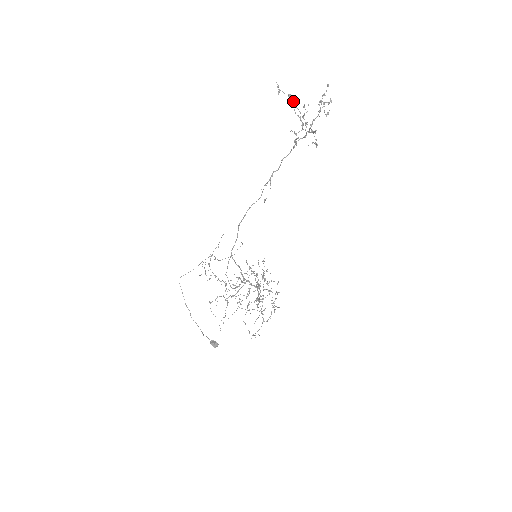
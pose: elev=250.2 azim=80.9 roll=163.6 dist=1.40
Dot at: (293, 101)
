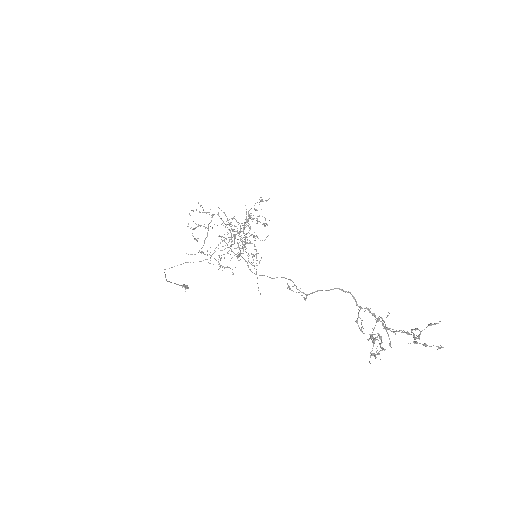
Dot at: occluded
